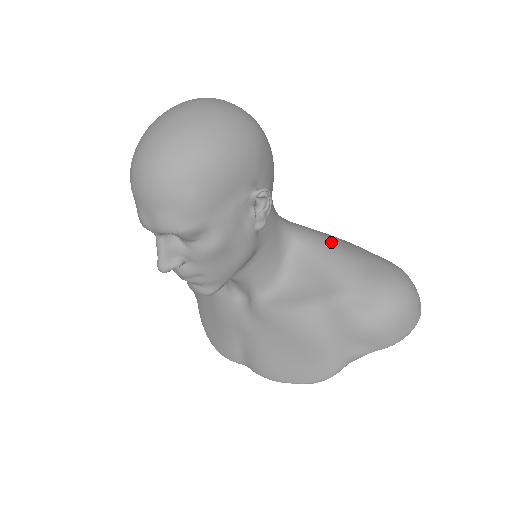
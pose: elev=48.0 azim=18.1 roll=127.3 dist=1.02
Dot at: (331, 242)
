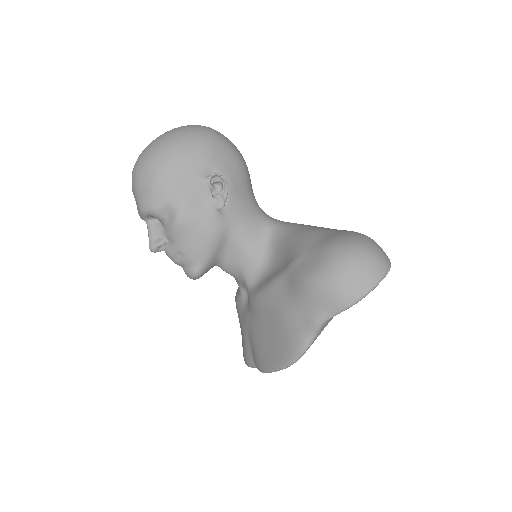
Dot at: (306, 226)
